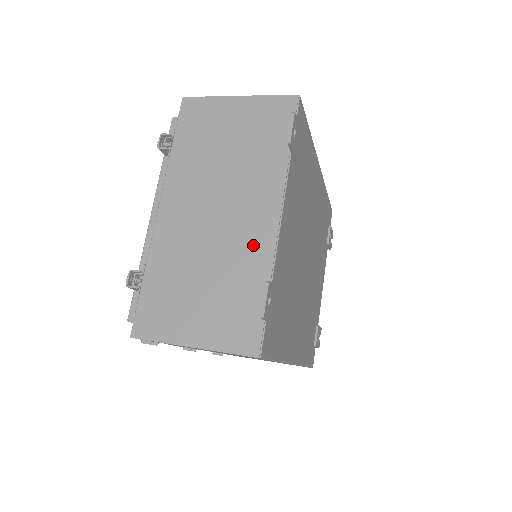
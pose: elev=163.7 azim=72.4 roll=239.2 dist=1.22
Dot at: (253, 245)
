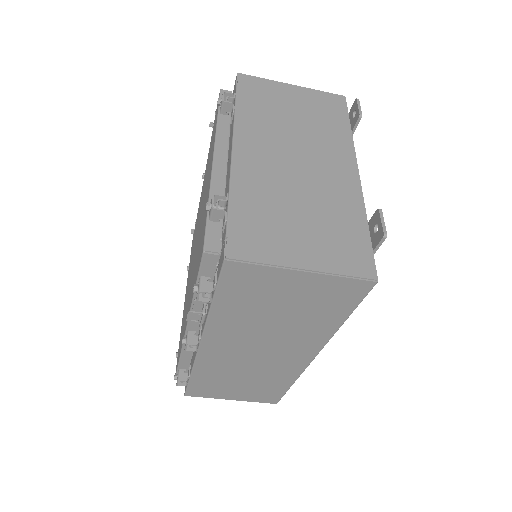
Dot at: (341, 190)
